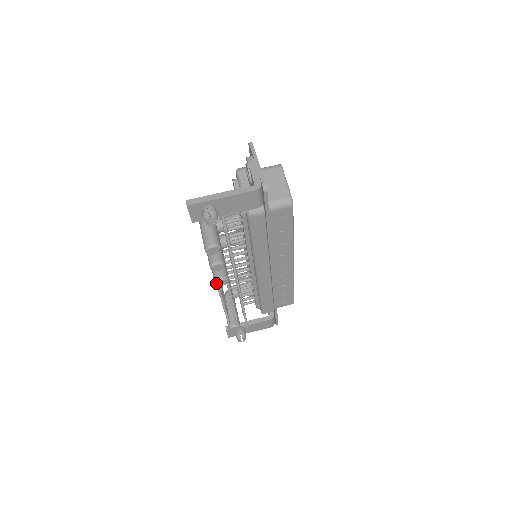
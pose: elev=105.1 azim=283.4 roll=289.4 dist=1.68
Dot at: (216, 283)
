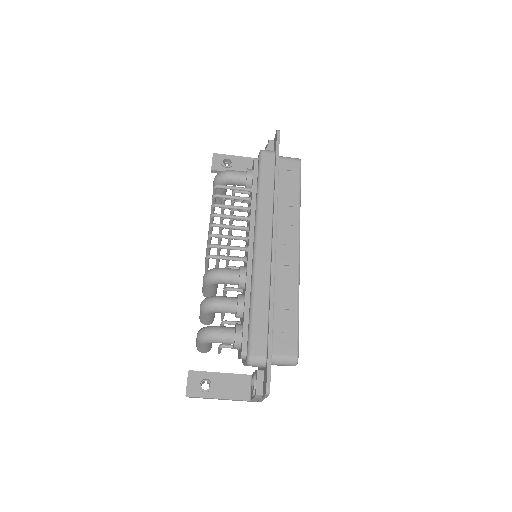
Dot at: occluded
